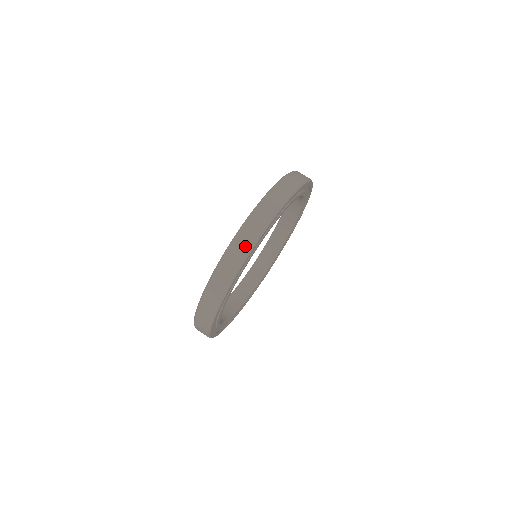
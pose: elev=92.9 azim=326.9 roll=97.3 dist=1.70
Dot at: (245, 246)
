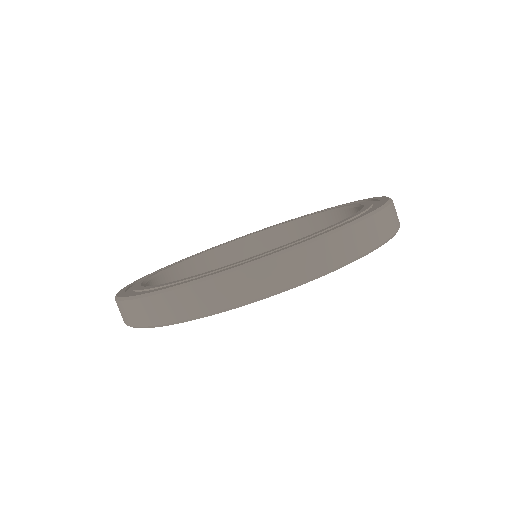
Dot at: (228, 297)
